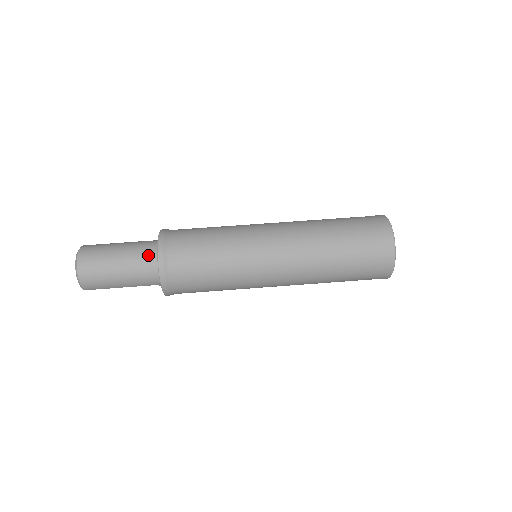
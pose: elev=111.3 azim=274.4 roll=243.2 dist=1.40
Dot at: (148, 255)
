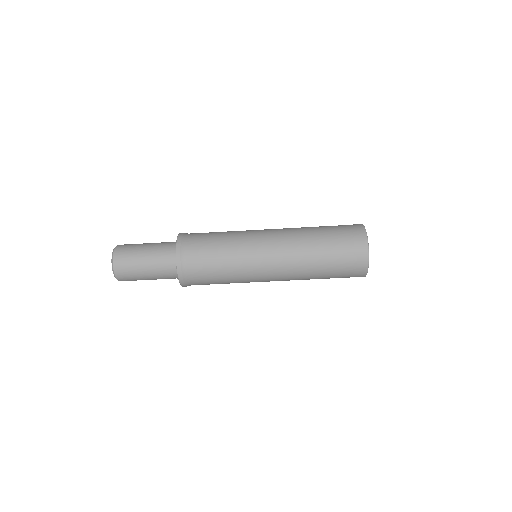
Dot at: (168, 256)
